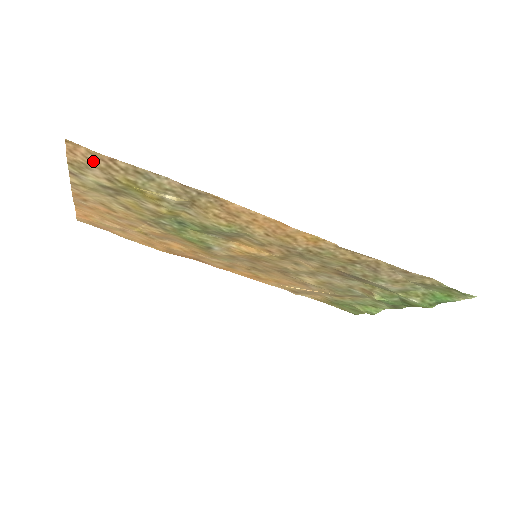
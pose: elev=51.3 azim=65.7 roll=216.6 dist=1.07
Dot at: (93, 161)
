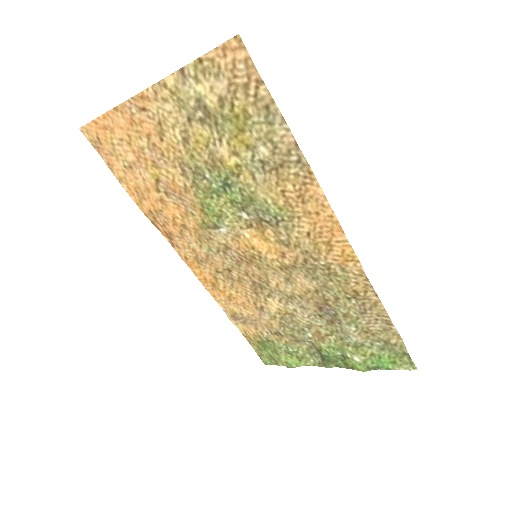
Dot at: (235, 72)
